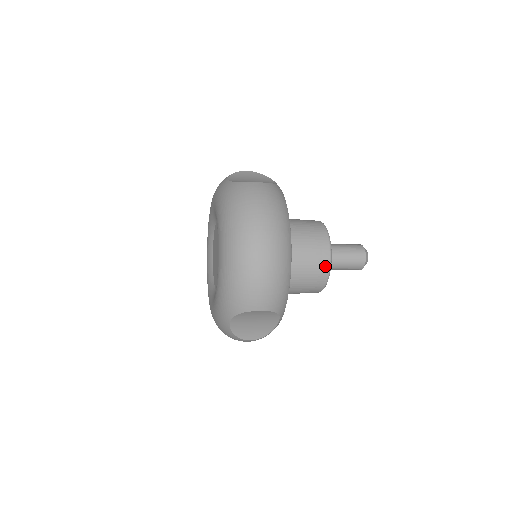
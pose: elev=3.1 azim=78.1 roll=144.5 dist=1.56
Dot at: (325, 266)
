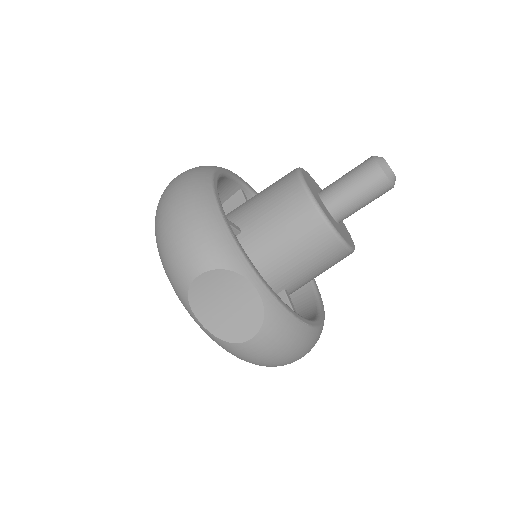
Dot at: (301, 197)
